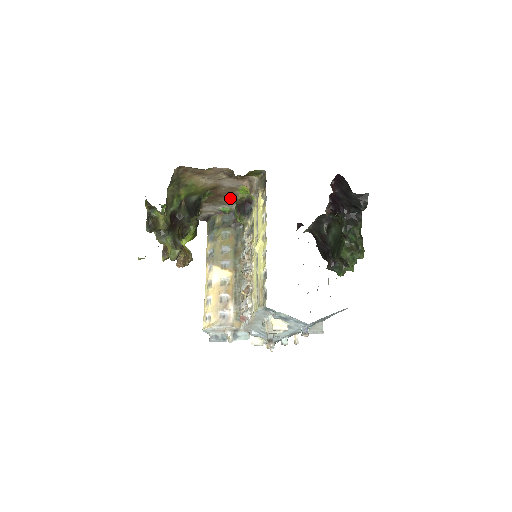
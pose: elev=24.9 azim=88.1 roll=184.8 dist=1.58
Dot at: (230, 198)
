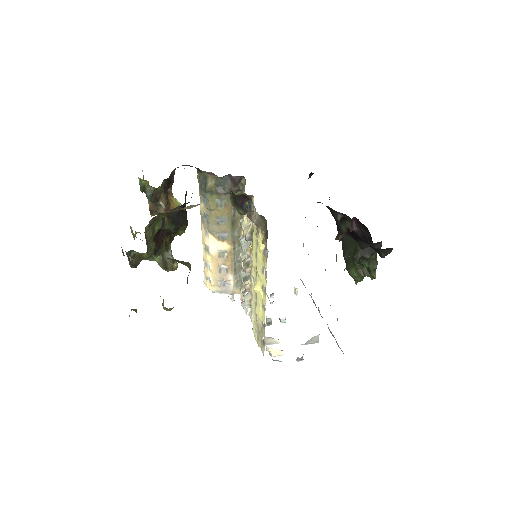
Dot at: occluded
